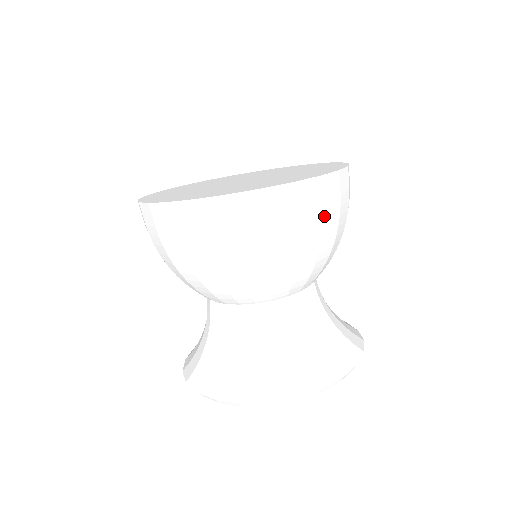
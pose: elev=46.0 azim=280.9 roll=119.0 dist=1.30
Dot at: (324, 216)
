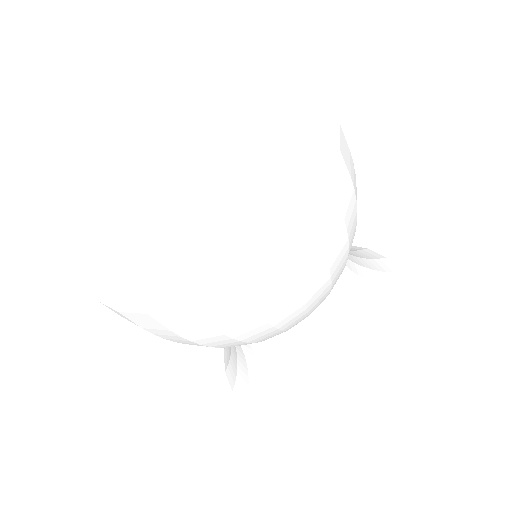
Dot at: (295, 286)
